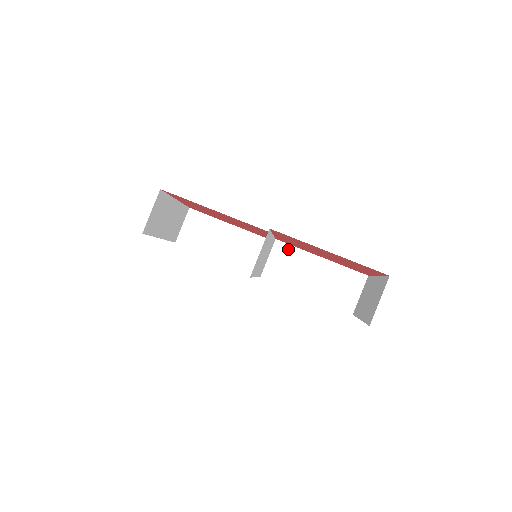
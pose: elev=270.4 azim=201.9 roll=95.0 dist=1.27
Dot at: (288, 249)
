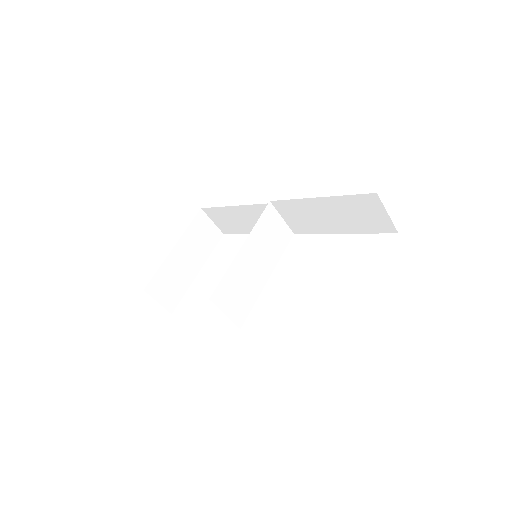
Dot at: (287, 204)
